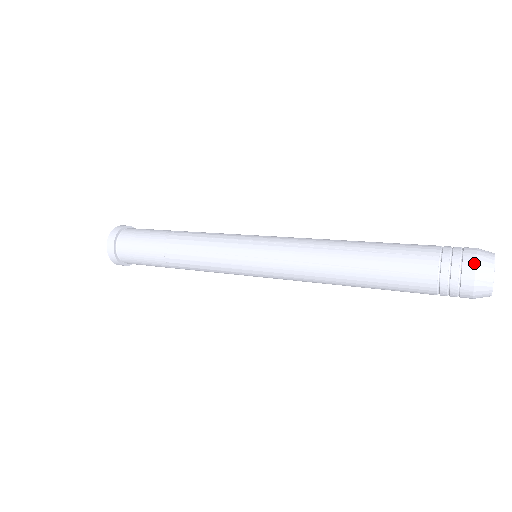
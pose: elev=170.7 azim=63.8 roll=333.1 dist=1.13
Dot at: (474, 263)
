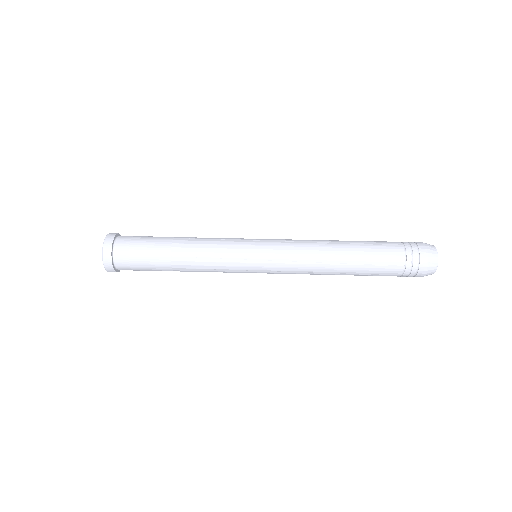
Dot at: (426, 269)
